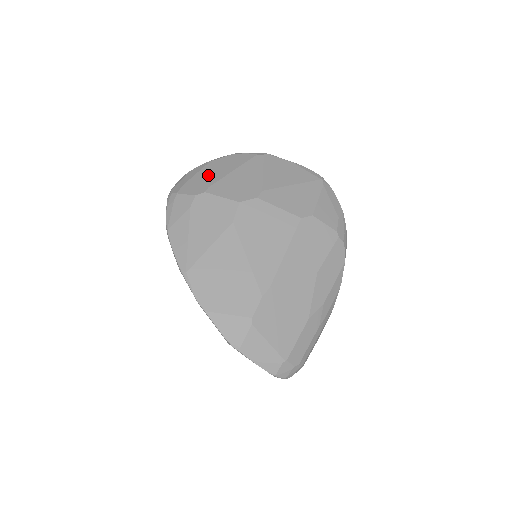
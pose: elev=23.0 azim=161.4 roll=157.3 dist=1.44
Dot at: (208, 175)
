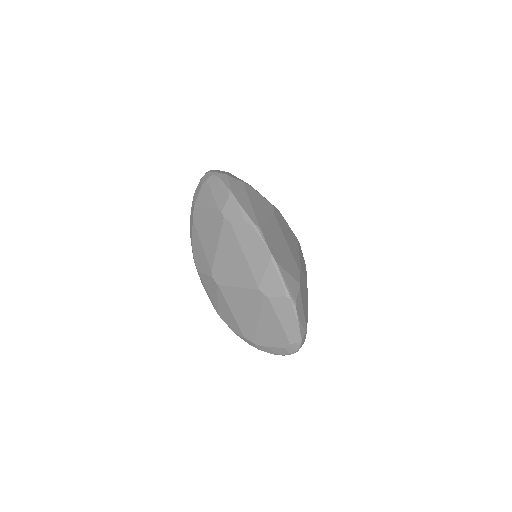
Dot at: occluded
